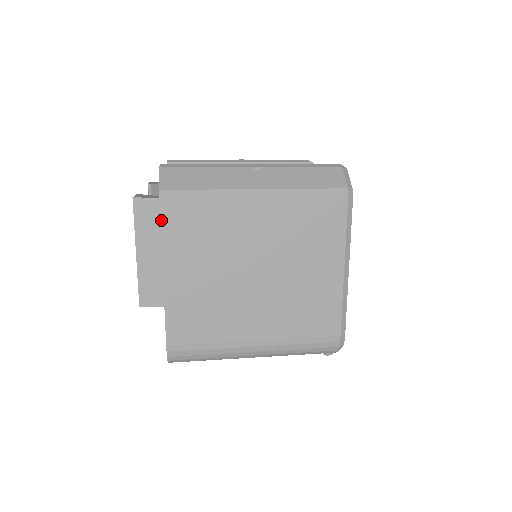
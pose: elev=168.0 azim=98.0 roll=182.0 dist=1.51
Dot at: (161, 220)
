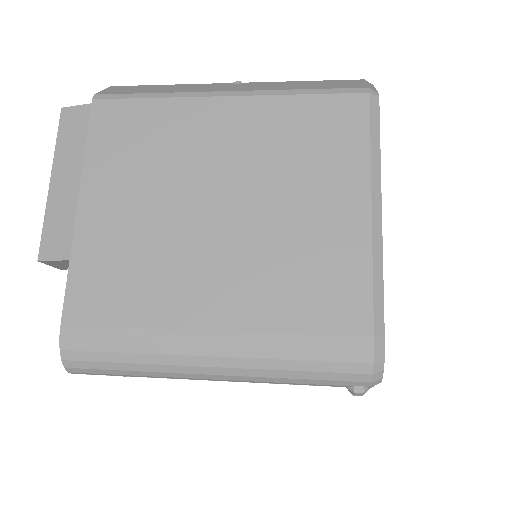
Dot at: (89, 130)
